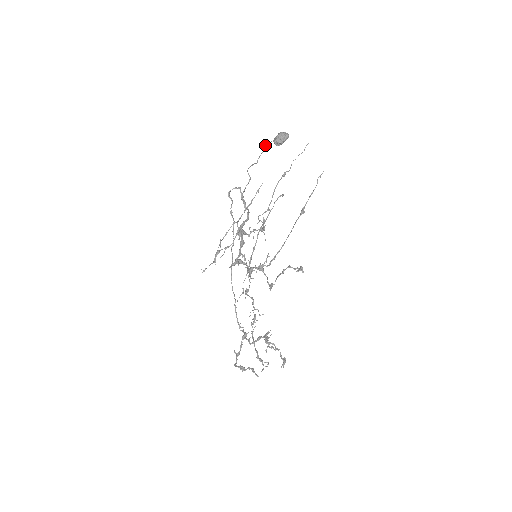
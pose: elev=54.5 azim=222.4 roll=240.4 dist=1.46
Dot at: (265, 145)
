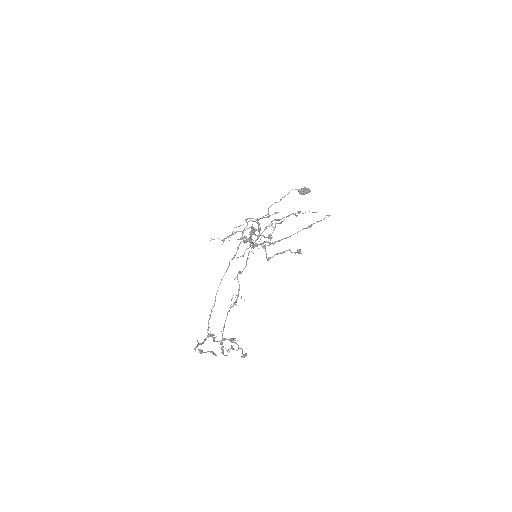
Dot at: (292, 189)
